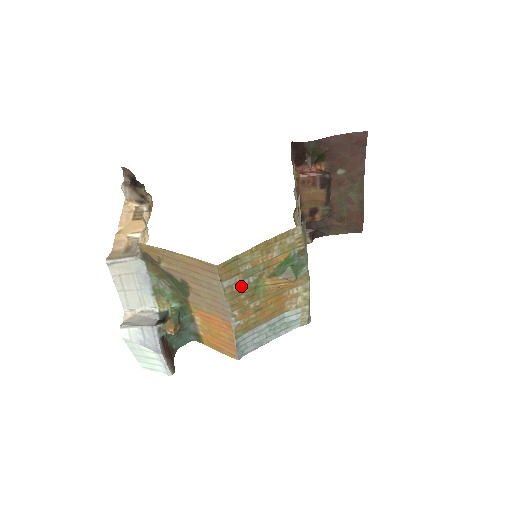
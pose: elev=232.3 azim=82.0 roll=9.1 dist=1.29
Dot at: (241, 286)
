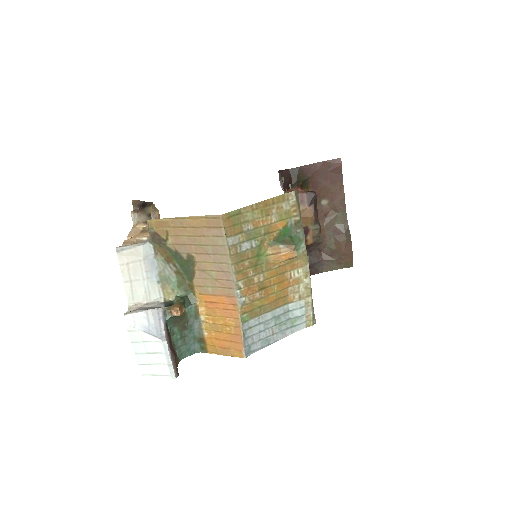
Dot at: (245, 249)
